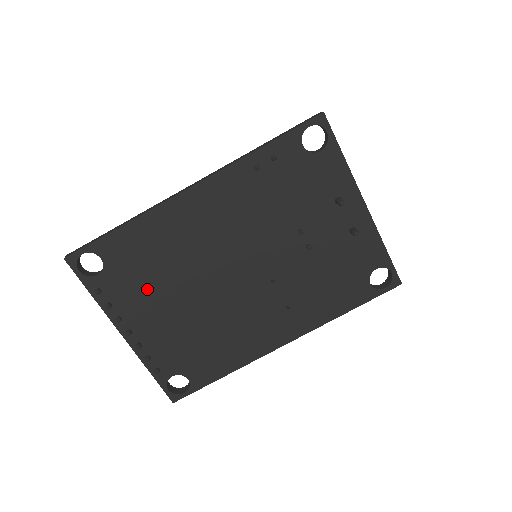
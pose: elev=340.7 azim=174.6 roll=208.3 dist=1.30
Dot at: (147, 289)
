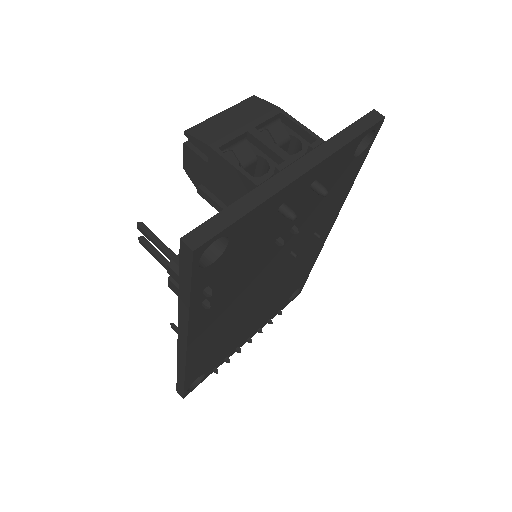
Dot at: (233, 341)
